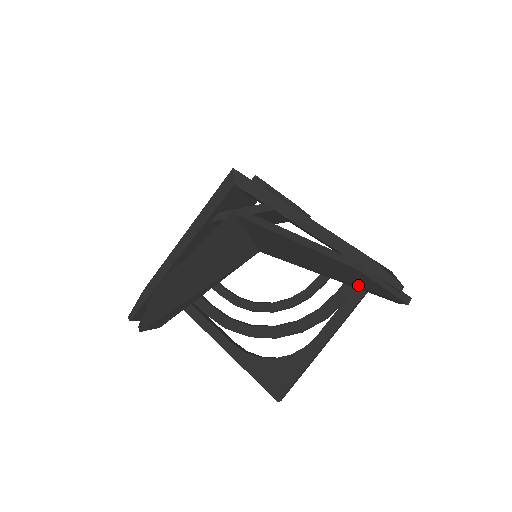
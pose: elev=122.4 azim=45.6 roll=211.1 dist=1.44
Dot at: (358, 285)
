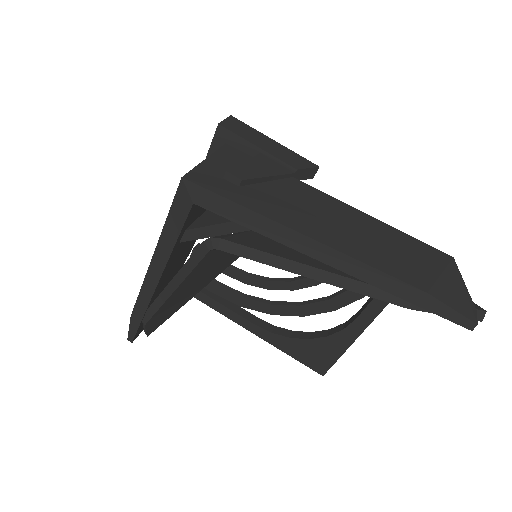
Dot at: occluded
